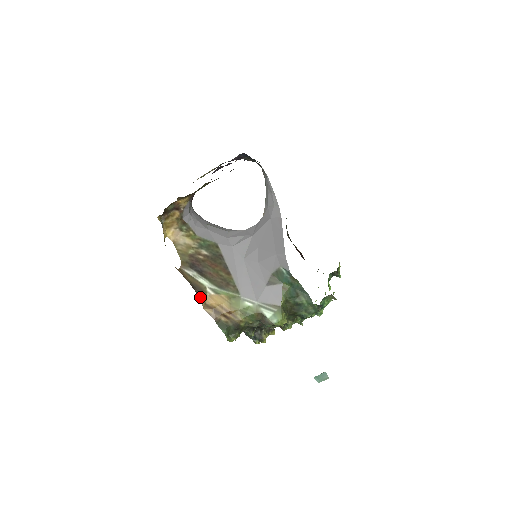
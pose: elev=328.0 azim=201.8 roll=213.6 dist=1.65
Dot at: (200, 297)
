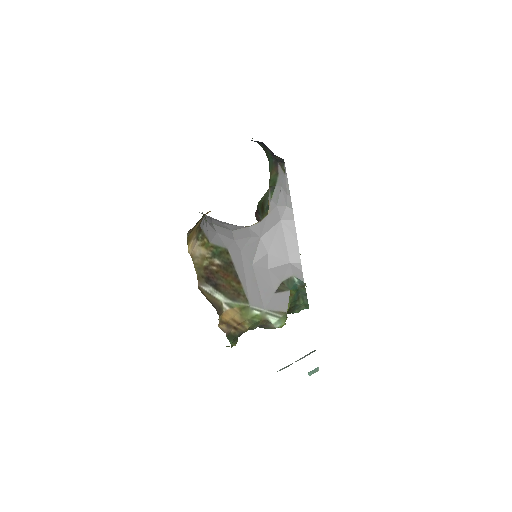
Dot at: (219, 316)
